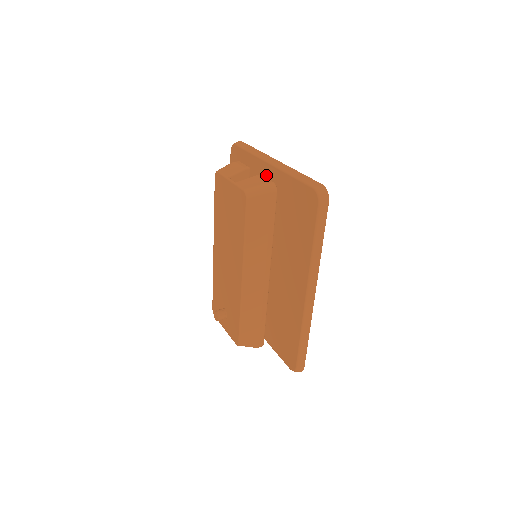
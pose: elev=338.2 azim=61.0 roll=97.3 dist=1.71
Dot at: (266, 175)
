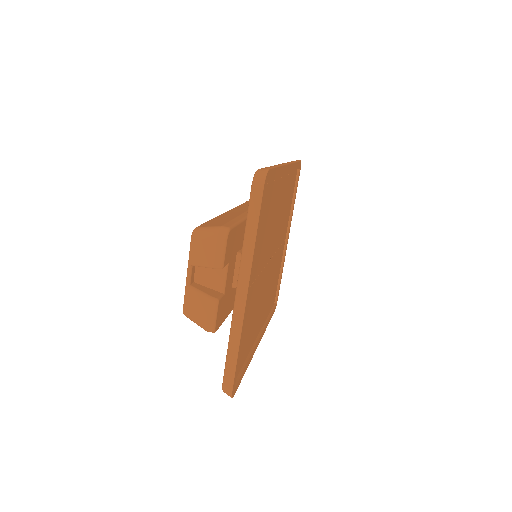
Dot at: occluded
